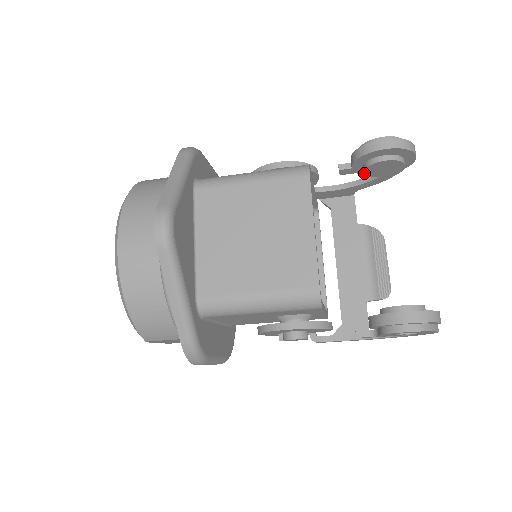
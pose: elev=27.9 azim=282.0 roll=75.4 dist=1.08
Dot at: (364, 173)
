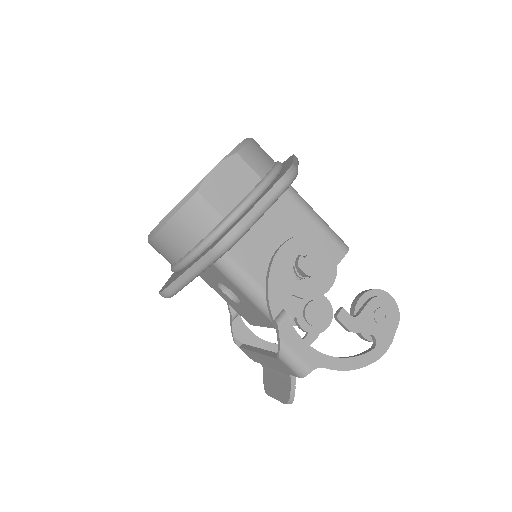
Dot at: (306, 307)
